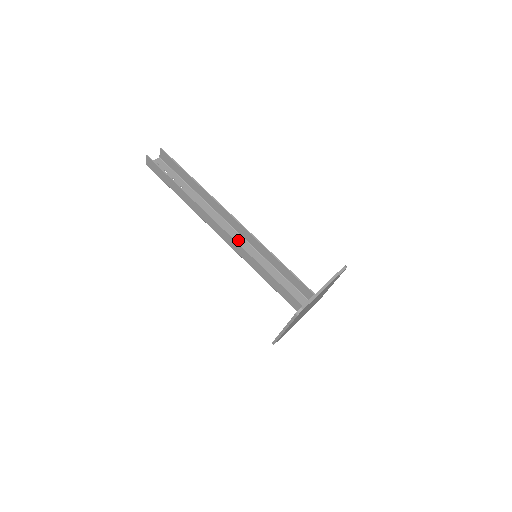
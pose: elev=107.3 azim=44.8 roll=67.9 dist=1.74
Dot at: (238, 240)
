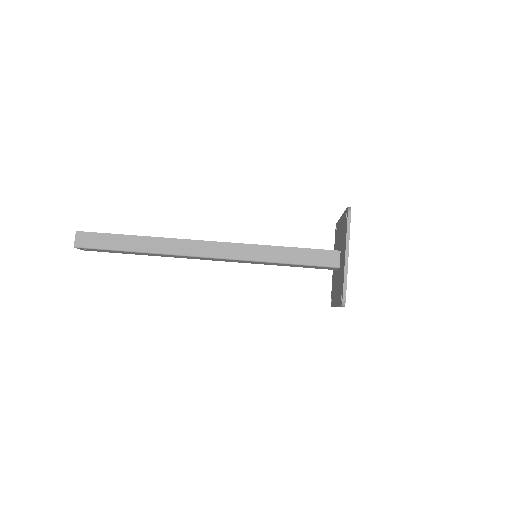
Dot at: occluded
